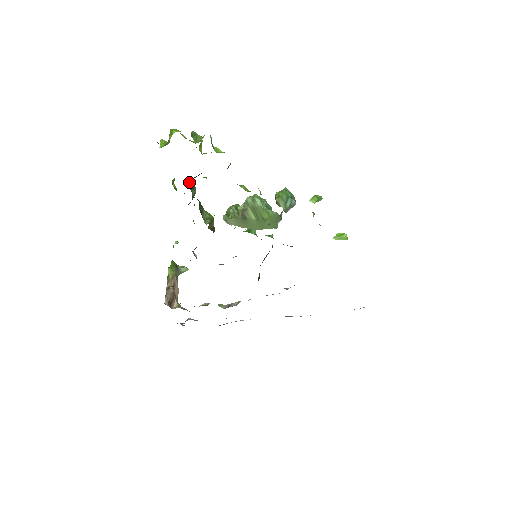
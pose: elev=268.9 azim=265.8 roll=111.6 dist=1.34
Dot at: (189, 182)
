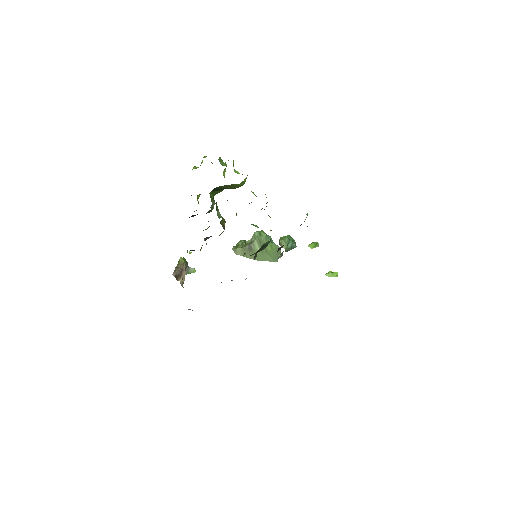
Dot at: (211, 193)
